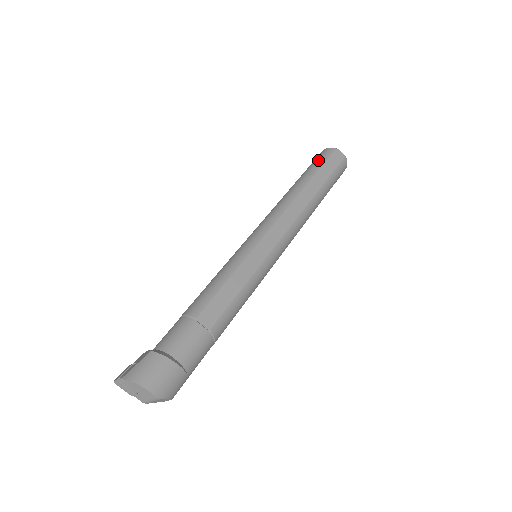
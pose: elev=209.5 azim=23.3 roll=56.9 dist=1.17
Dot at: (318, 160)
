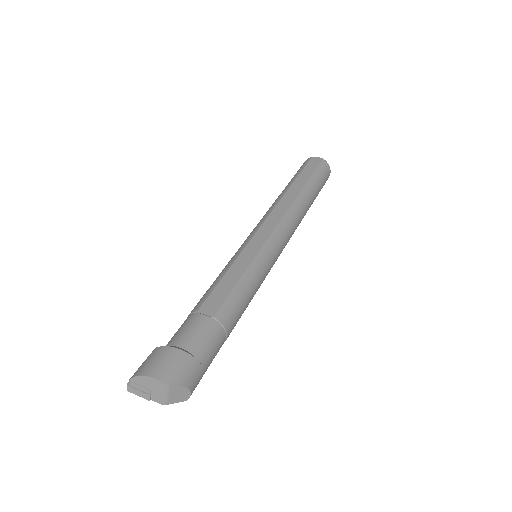
Dot at: (298, 171)
